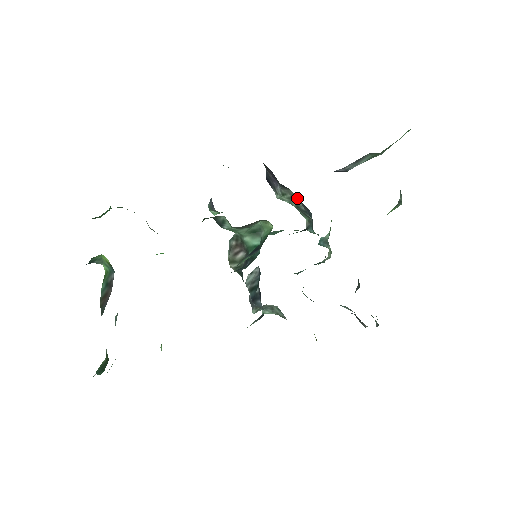
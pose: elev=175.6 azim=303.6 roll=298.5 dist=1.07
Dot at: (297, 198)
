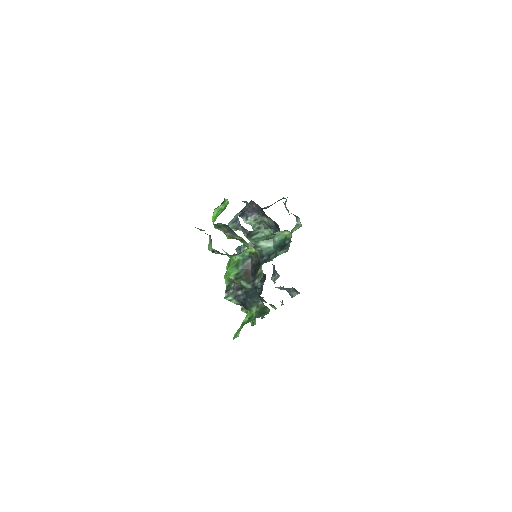
Dot at: (264, 222)
